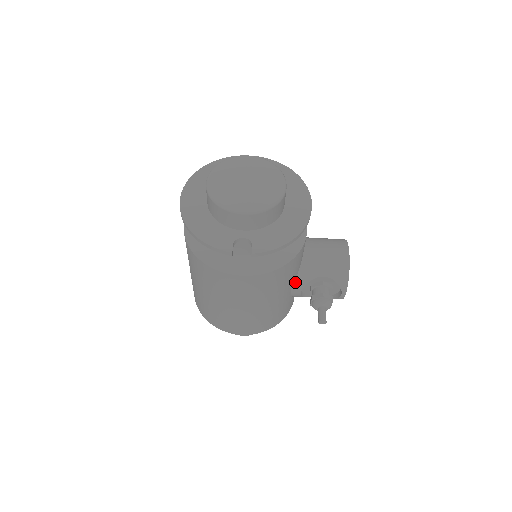
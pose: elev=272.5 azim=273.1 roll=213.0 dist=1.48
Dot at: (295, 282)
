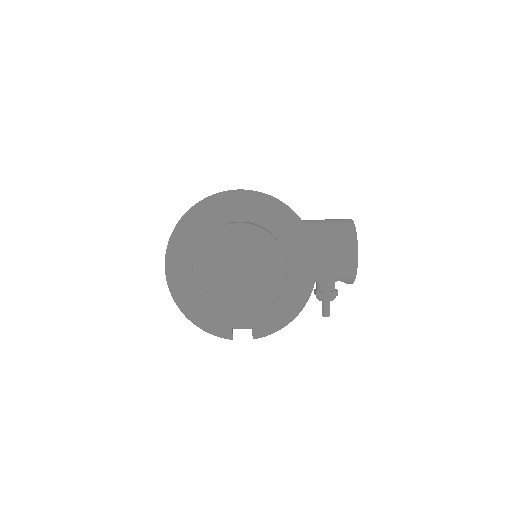
Dot at: occluded
